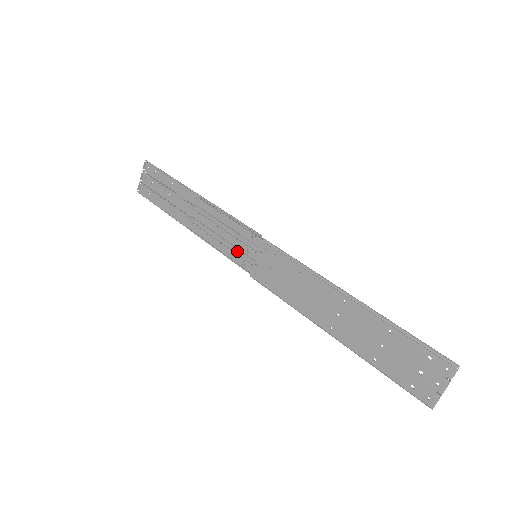
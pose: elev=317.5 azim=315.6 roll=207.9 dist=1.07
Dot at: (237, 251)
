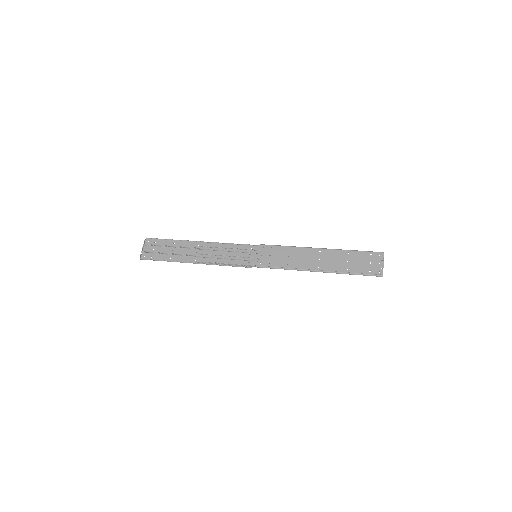
Dot at: (241, 259)
